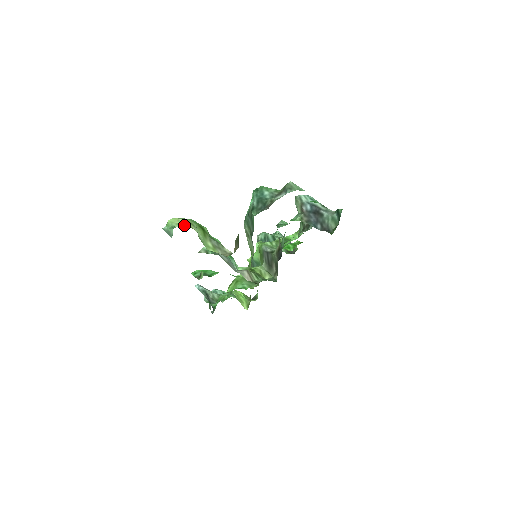
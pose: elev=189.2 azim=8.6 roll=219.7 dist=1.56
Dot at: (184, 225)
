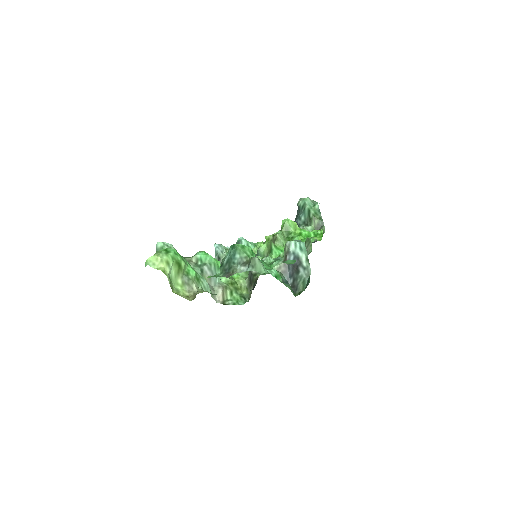
Dot at: (159, 266)
